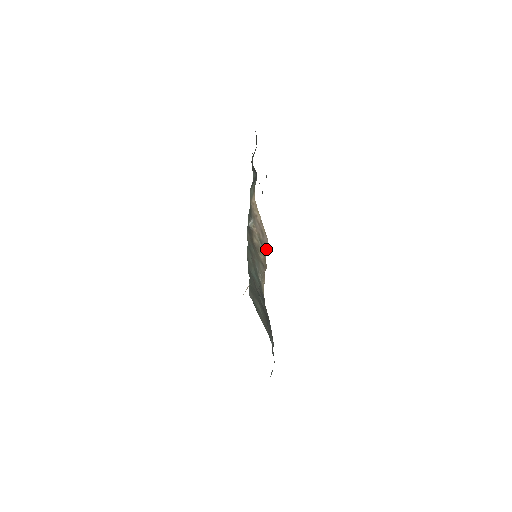
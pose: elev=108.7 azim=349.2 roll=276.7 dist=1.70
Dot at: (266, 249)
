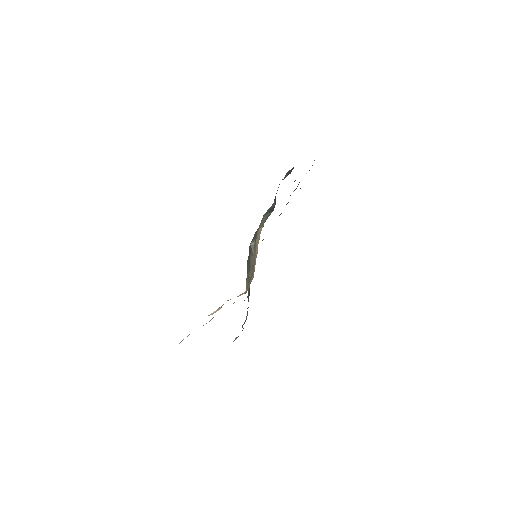
Dot at: occluded
